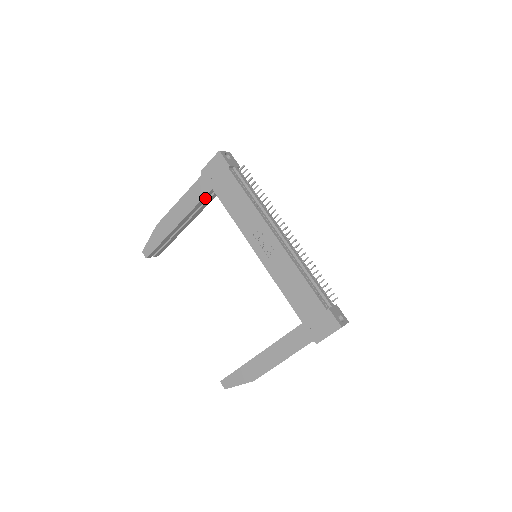
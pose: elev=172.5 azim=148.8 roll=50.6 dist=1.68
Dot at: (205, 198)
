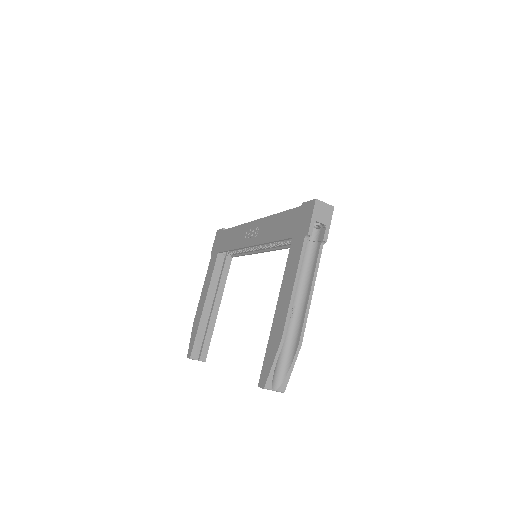
Dot at: (217, 266)
